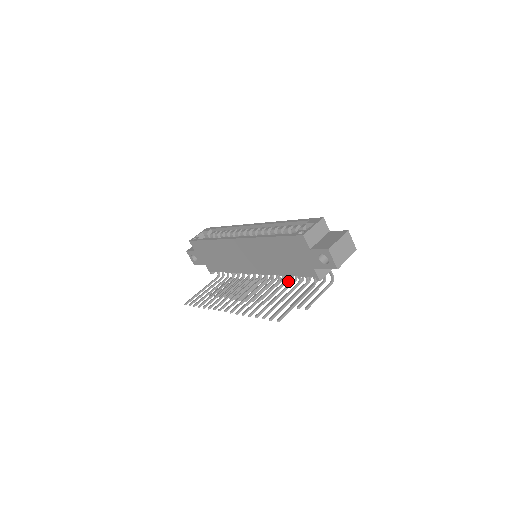
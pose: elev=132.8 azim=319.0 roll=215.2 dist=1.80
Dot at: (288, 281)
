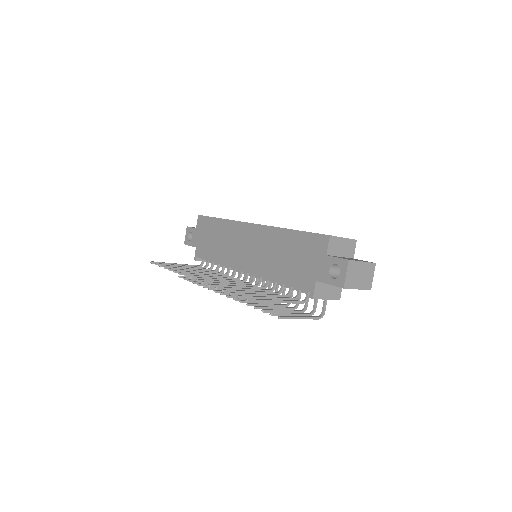
Dot at: occluded
